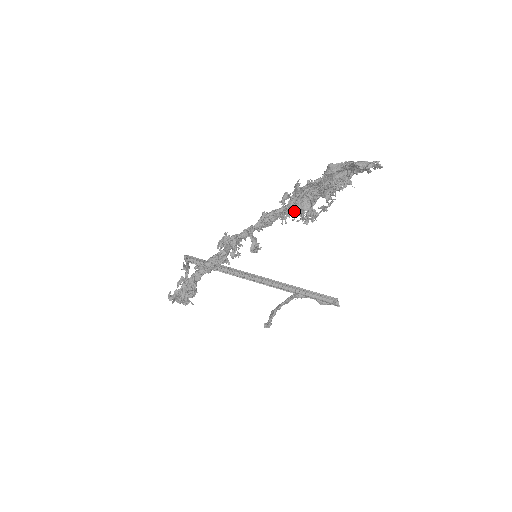
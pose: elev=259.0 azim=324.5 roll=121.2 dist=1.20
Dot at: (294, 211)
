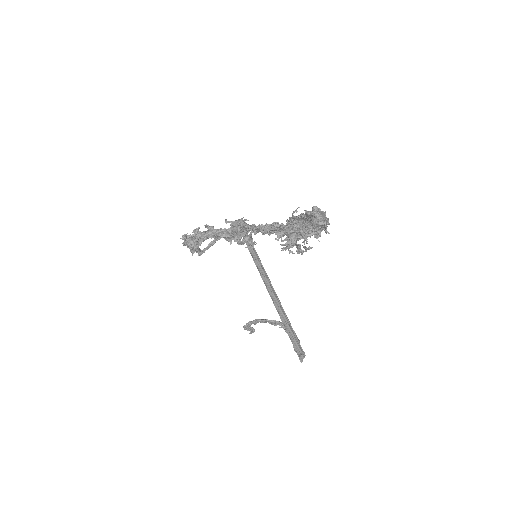
Dot at: (286, 234)
